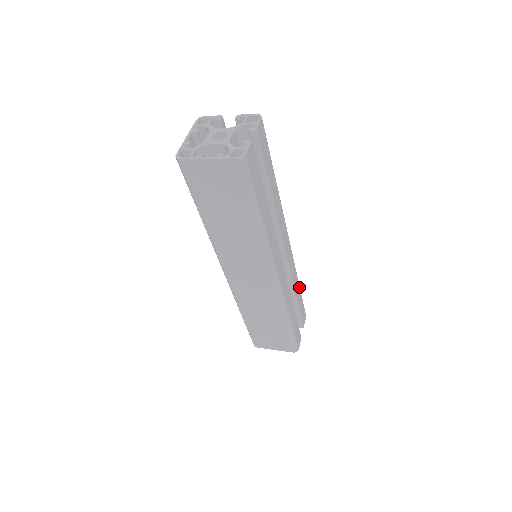
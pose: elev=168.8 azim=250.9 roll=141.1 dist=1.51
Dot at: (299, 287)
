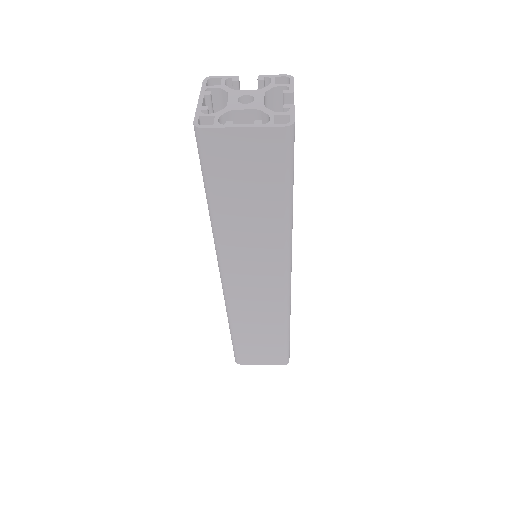
Dot at: occluded
